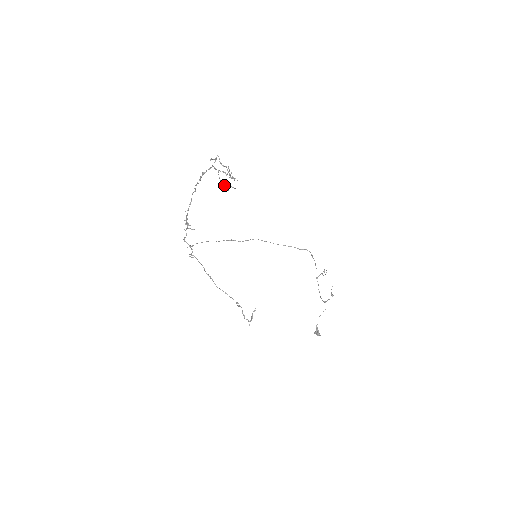
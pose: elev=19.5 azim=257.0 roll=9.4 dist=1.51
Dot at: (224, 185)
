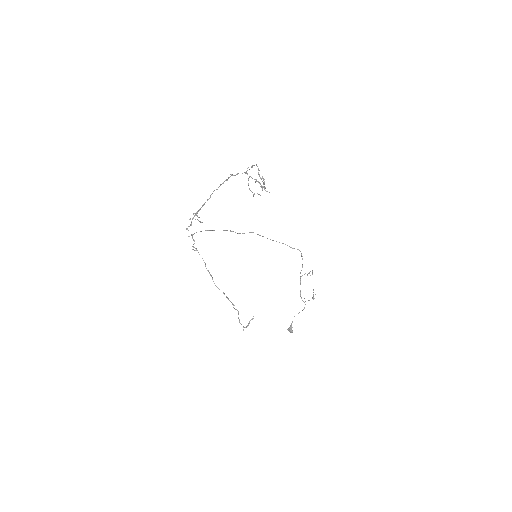
Dot at: (251, 191)
